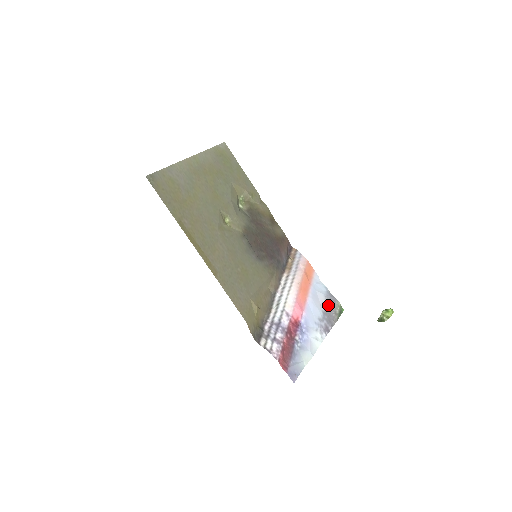
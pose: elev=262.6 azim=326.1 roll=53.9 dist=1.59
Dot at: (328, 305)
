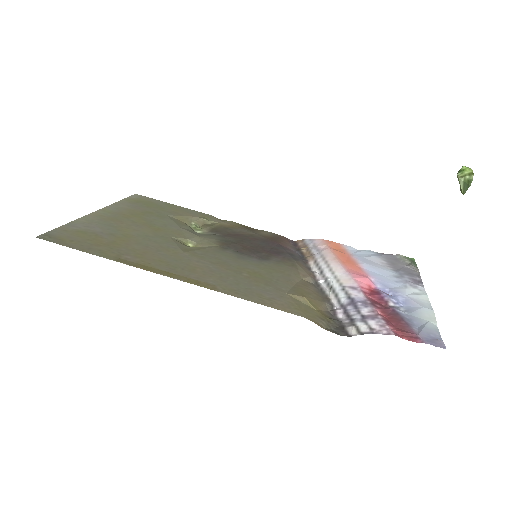
Dot at: (391, 263)
